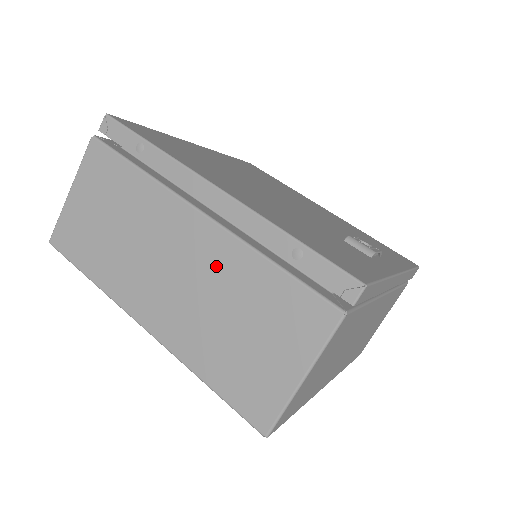
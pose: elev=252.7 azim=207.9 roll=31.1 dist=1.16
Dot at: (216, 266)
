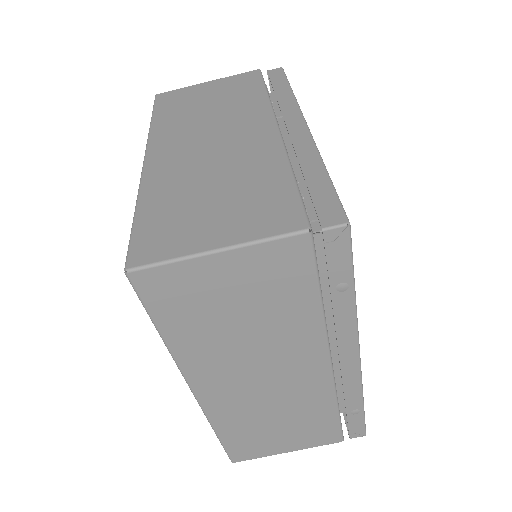
Dot at: (302, 394)
